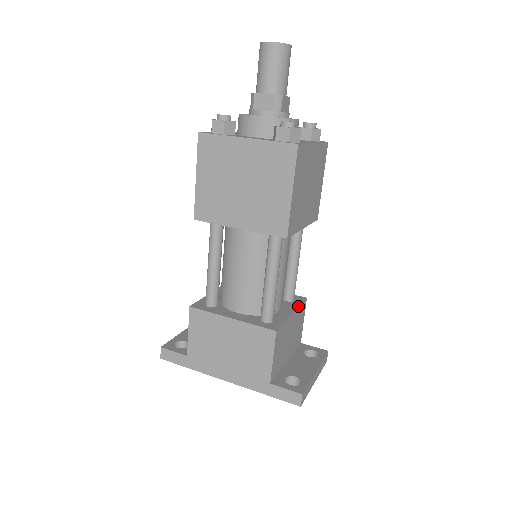
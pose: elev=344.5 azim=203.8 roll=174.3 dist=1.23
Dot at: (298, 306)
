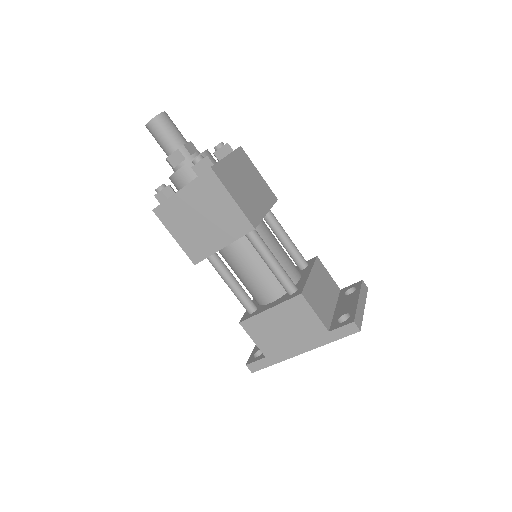
Dot at: (312, 266)
